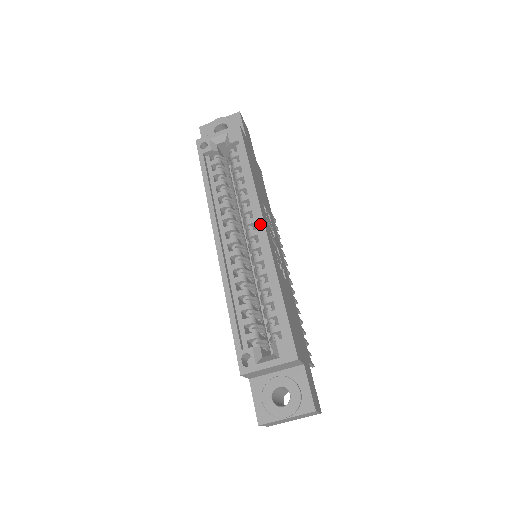
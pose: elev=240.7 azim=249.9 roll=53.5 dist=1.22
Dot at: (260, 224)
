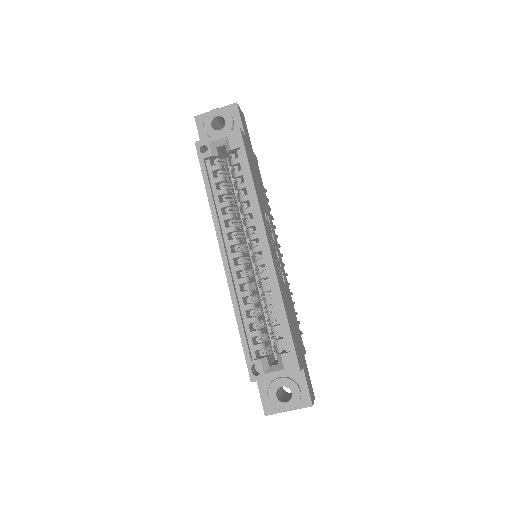
Dot at: (264, 243)
